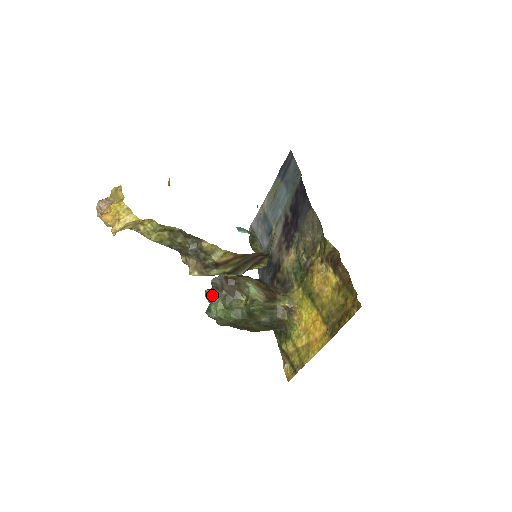
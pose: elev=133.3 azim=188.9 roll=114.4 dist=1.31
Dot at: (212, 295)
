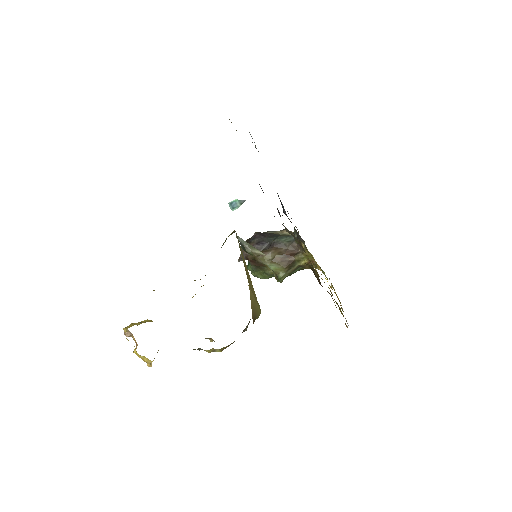
Dot at: occluded
